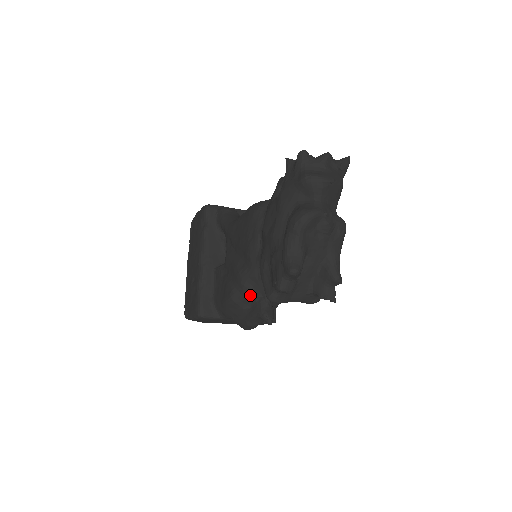
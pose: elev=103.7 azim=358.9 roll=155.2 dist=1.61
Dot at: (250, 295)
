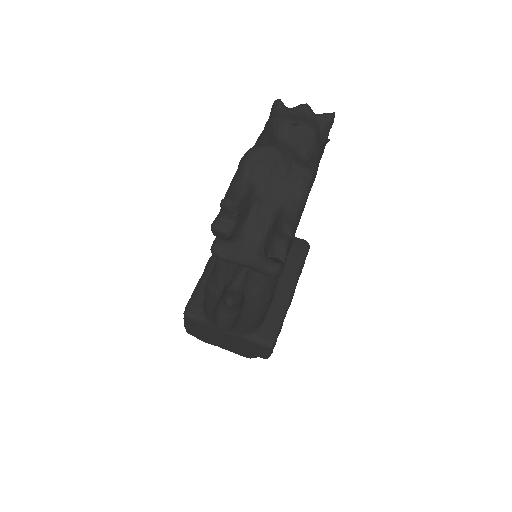
Dot at: (222, 277)
